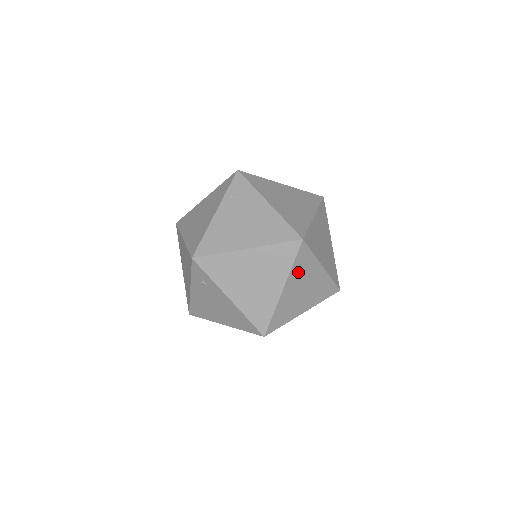
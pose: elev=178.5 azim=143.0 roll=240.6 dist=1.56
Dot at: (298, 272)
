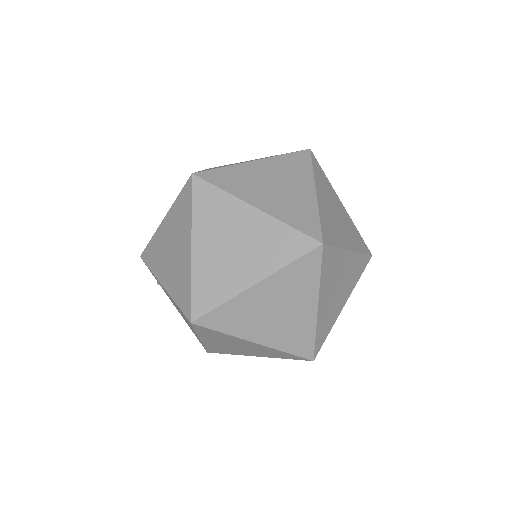
Dot at: (208, 219)
